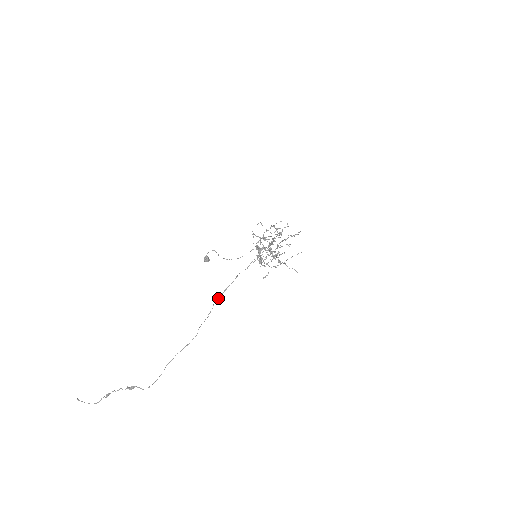
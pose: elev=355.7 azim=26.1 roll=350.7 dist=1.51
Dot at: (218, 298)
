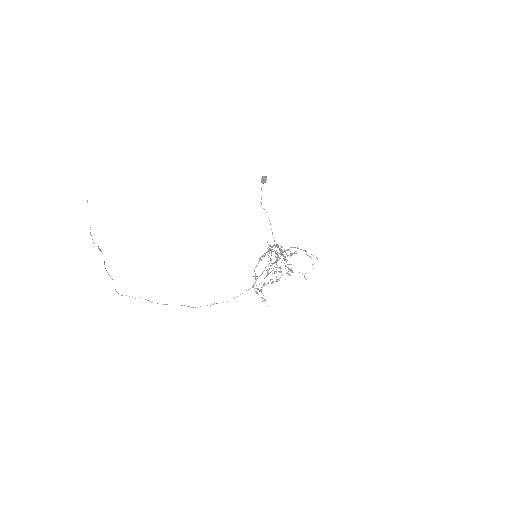
Dot at: (145, 299)
